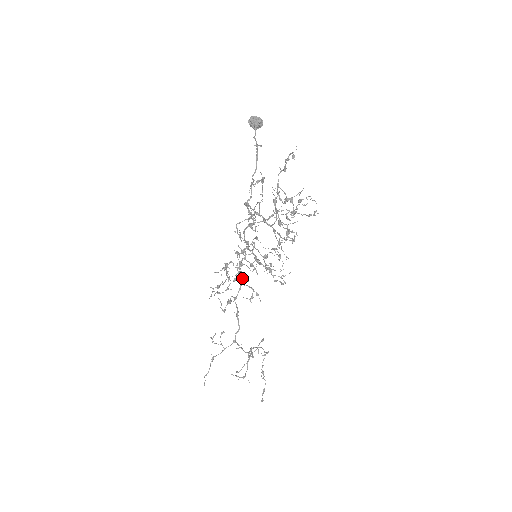
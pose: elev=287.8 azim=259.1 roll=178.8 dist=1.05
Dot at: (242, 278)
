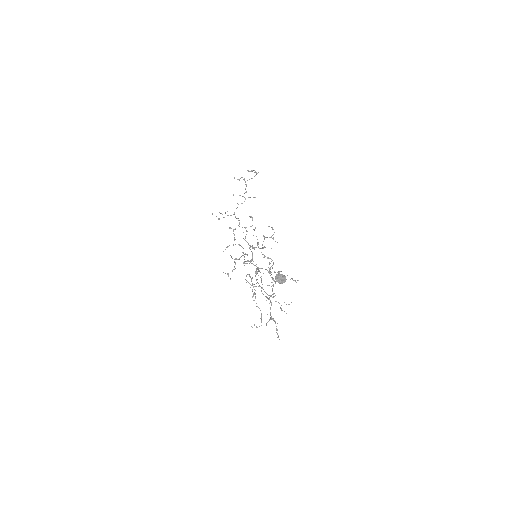
Dot at: occluded
